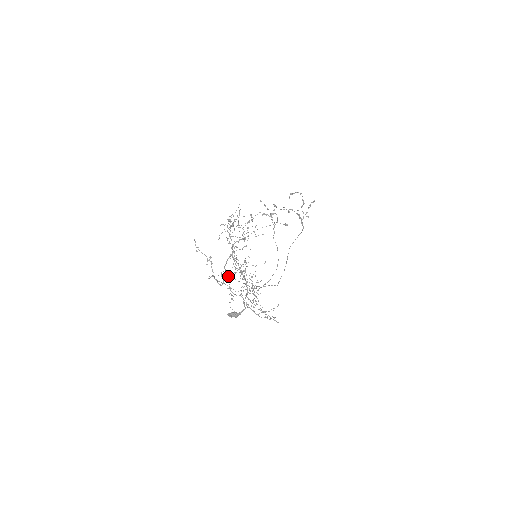
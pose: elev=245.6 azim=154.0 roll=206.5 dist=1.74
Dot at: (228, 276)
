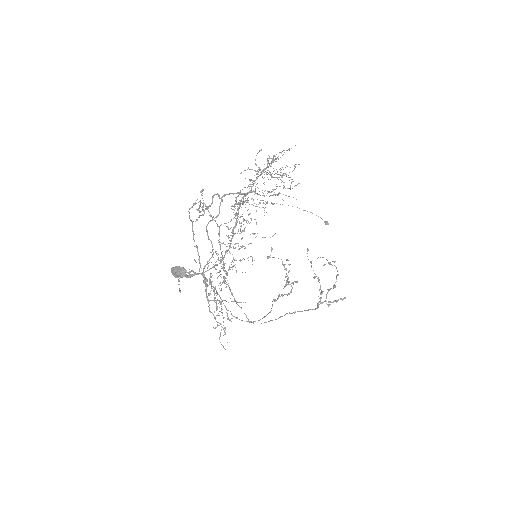
Dot at: occluded
